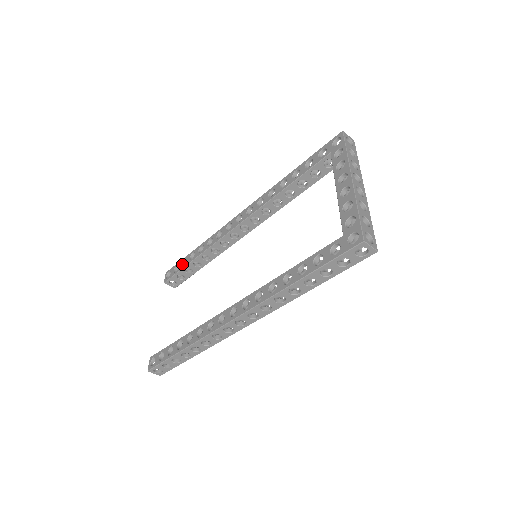
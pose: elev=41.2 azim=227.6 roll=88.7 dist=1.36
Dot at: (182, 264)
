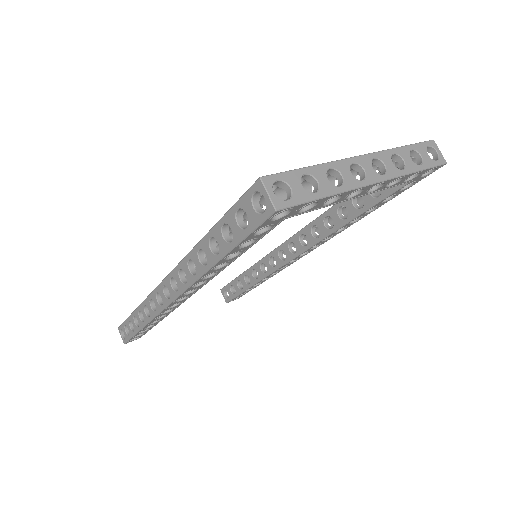
Dot at: occluded
